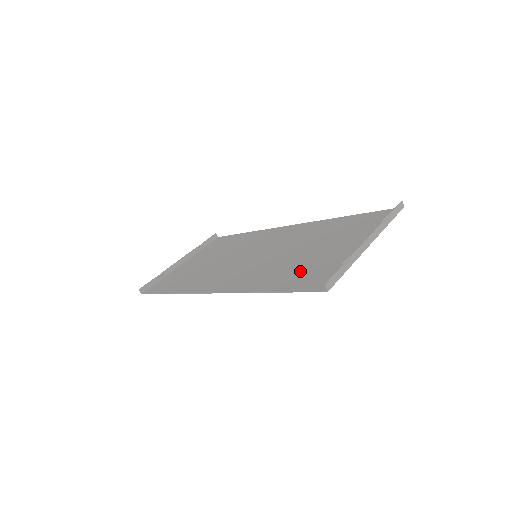
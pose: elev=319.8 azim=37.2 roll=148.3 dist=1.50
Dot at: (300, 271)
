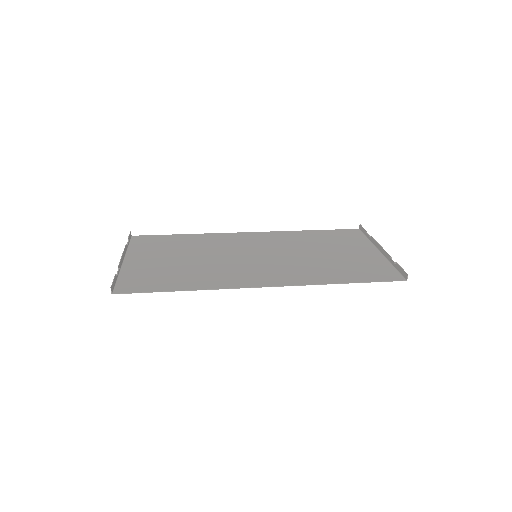
Dot at: (348, 268)
